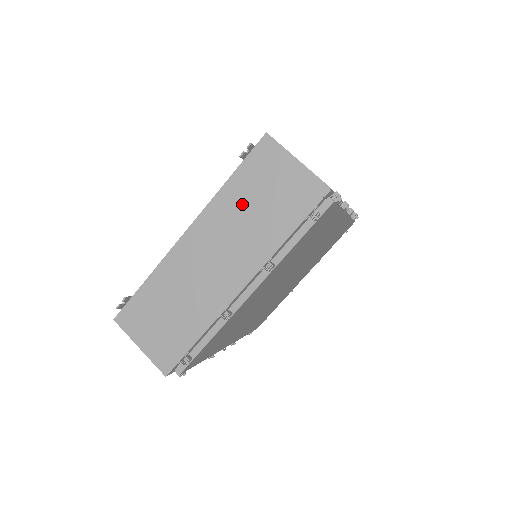
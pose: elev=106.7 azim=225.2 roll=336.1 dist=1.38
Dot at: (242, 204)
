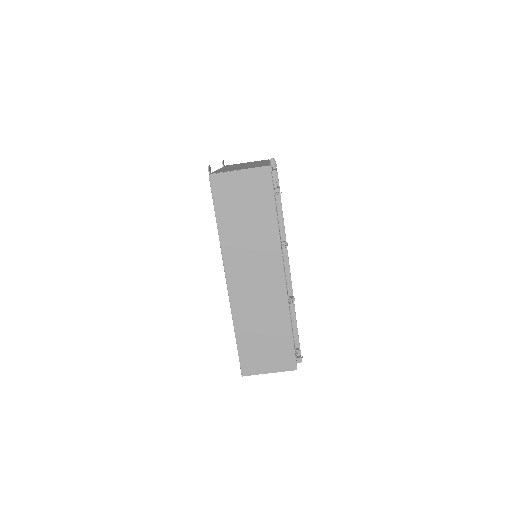
Dot at: occluded
